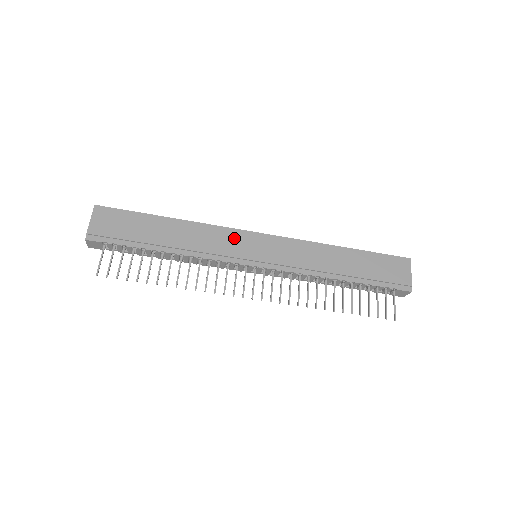
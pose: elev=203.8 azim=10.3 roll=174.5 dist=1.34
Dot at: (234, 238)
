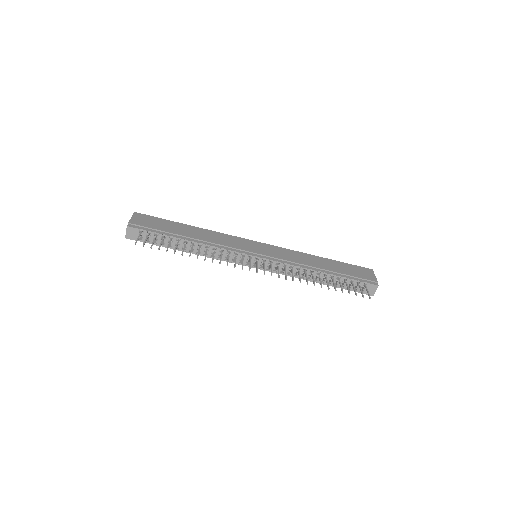
Dot at: (239, 241)
